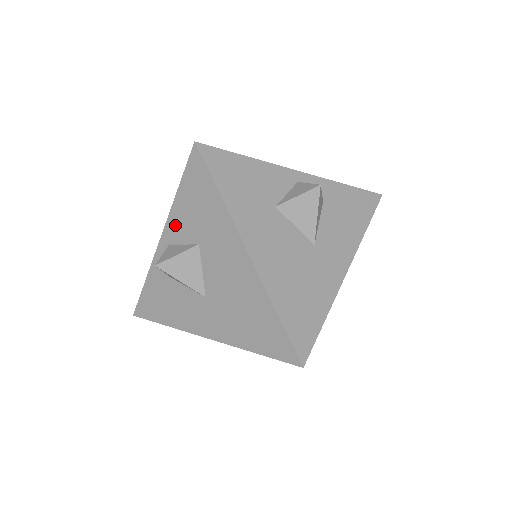
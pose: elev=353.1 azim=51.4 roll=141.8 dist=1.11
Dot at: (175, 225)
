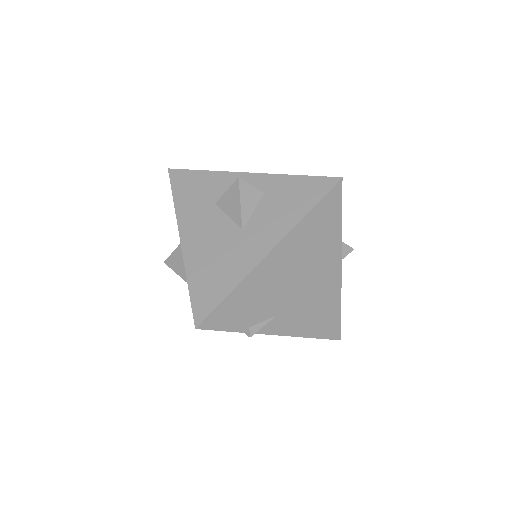
Dot at: occluded
